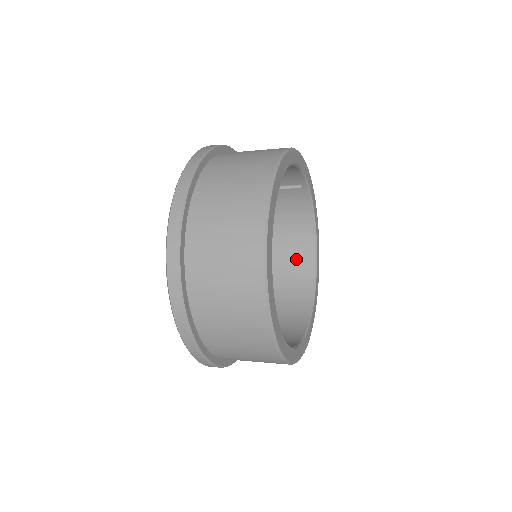
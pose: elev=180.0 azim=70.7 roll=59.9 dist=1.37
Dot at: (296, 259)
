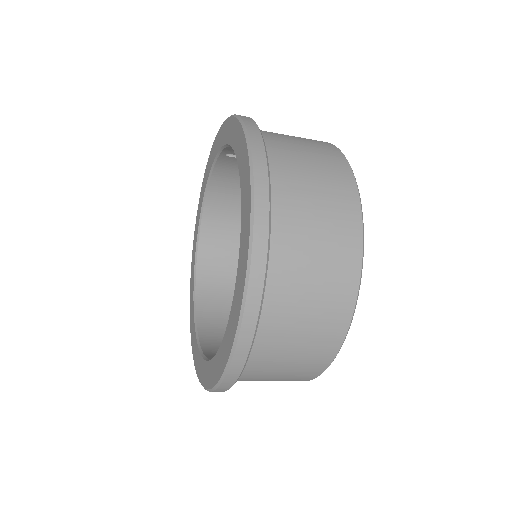
Dot at: occluded
